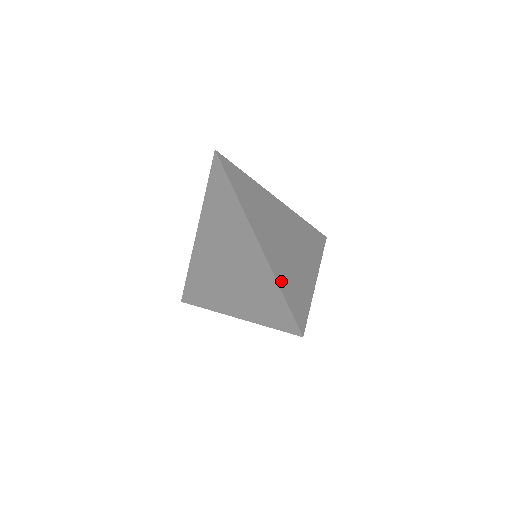
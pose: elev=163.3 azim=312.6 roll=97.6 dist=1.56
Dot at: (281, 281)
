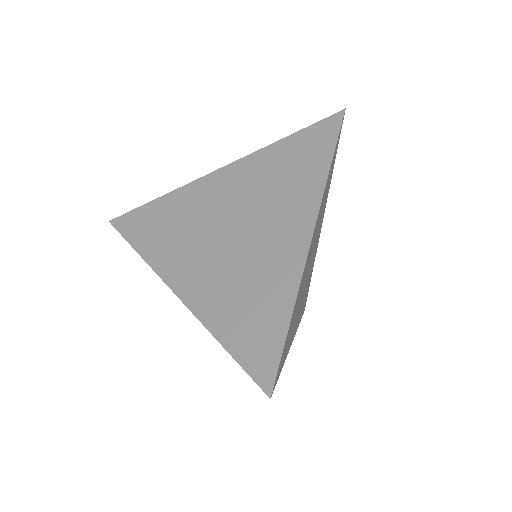
Dot at: (295, 307)
